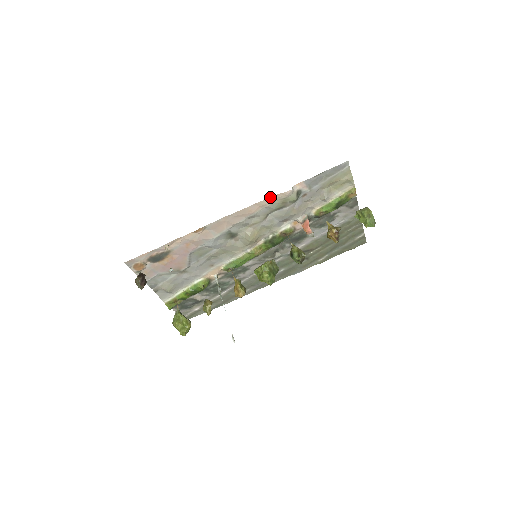
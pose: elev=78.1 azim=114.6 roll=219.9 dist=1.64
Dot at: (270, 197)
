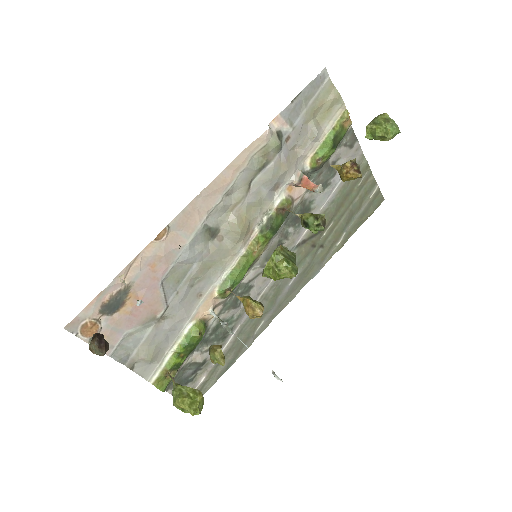
Dot at: (244, 150)
